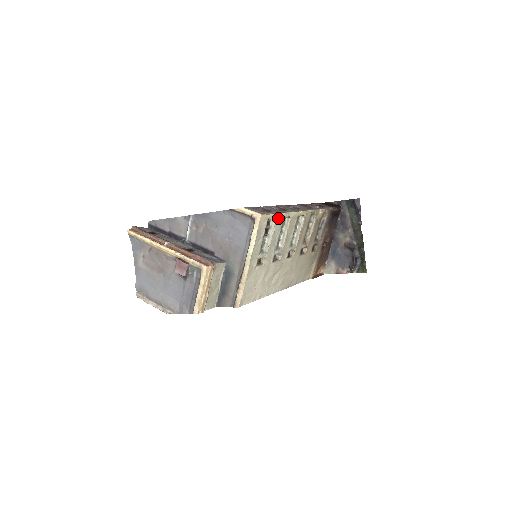
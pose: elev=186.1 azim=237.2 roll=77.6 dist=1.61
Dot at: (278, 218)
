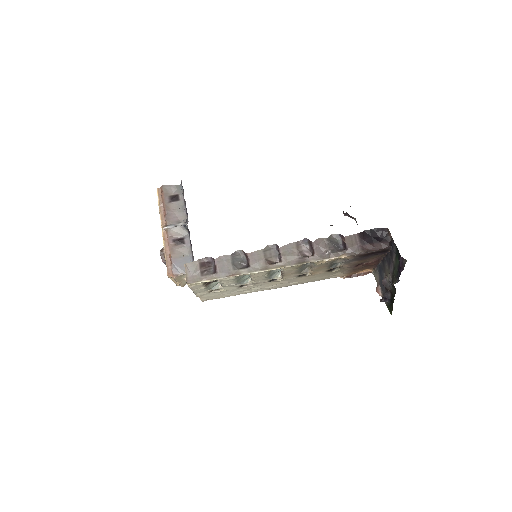
Dot at: (224, 279)
